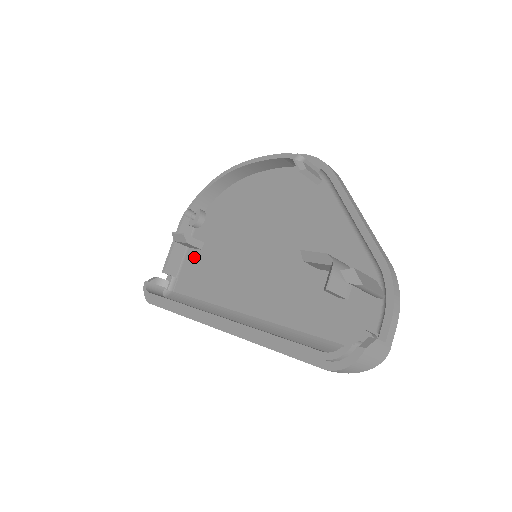
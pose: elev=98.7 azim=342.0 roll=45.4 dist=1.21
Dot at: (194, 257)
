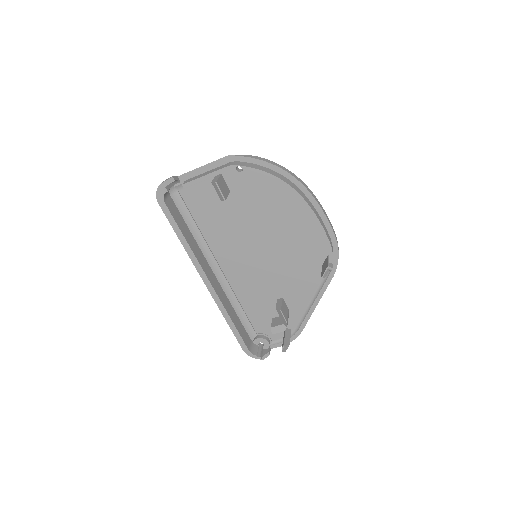
Dot at: (214, 191)
